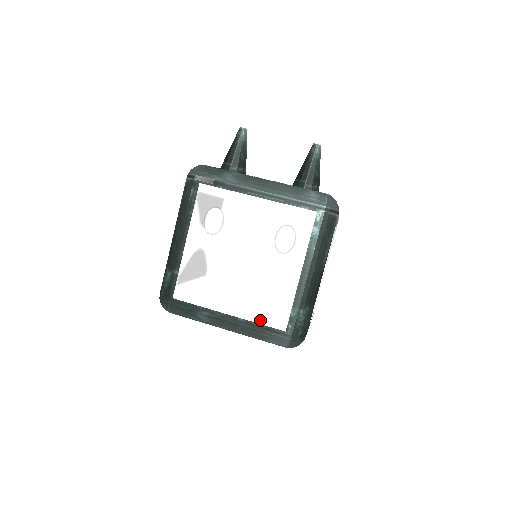
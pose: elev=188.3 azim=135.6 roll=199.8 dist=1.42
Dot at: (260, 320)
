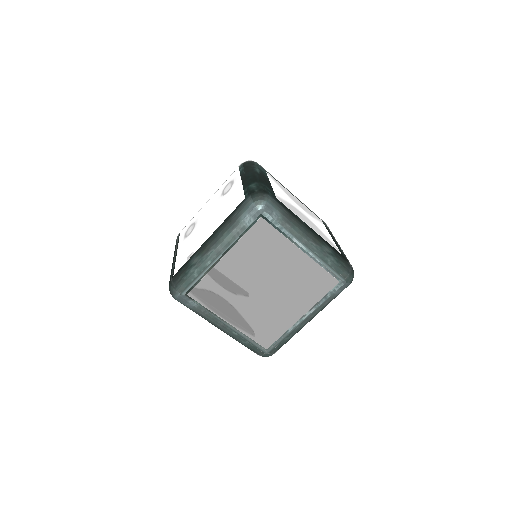
Dot at: (228, 215)
